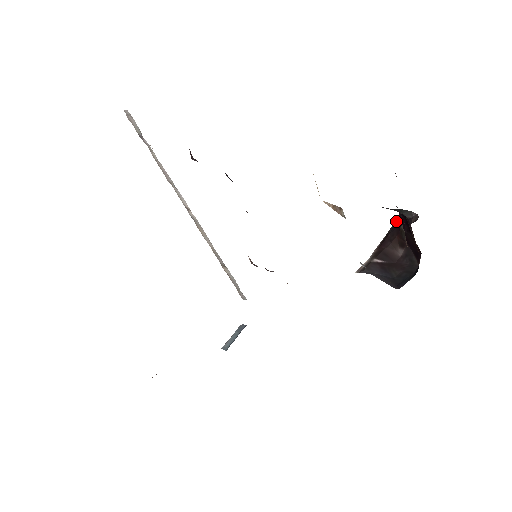
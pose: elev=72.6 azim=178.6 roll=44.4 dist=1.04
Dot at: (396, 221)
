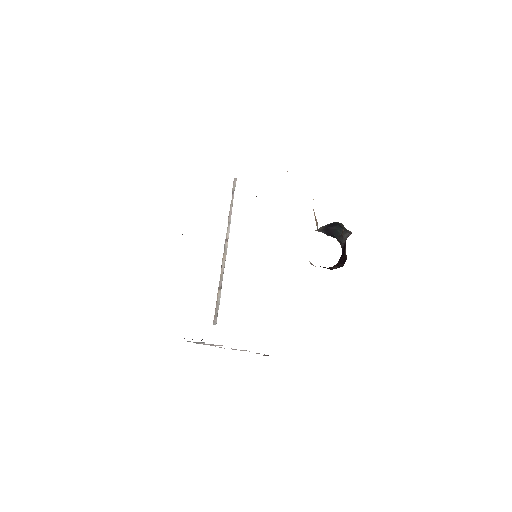
Dot at: occluded
